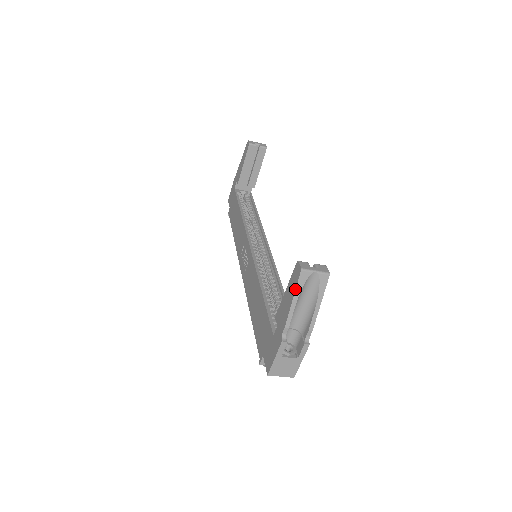
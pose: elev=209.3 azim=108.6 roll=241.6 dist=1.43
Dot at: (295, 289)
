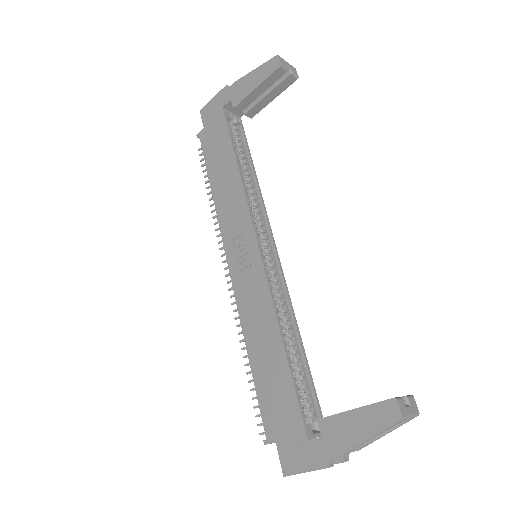
Dot at: (380, 432)
